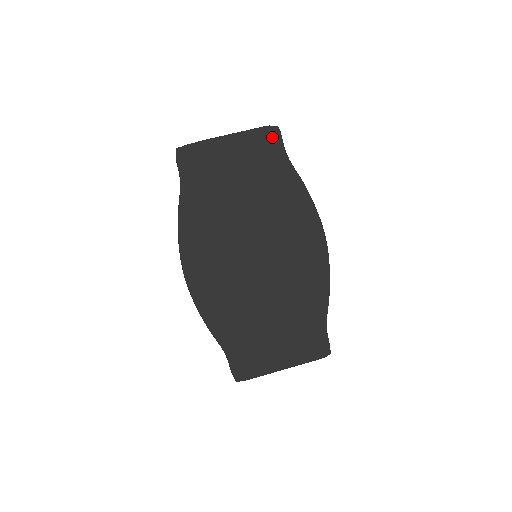
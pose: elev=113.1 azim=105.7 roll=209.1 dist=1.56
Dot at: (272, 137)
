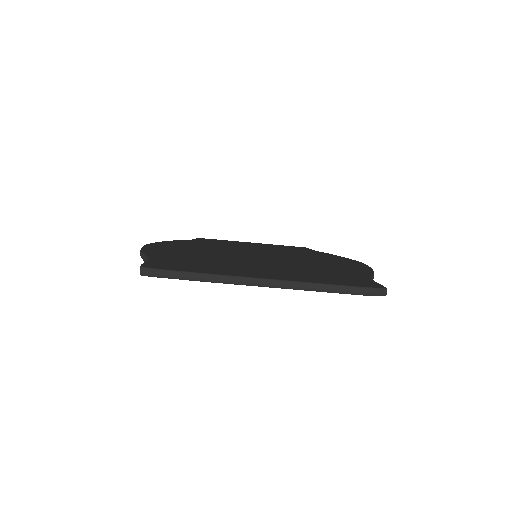
Dot at: occluded
